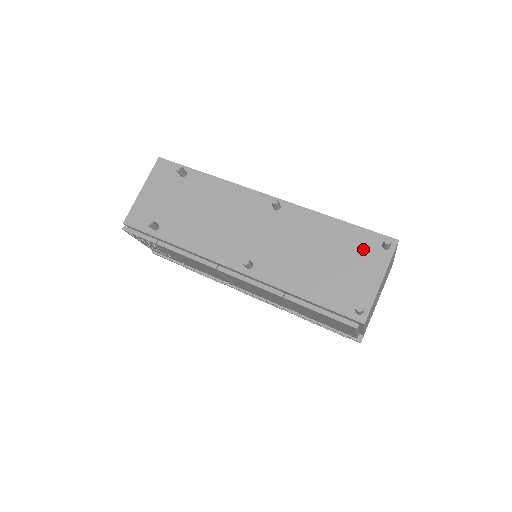
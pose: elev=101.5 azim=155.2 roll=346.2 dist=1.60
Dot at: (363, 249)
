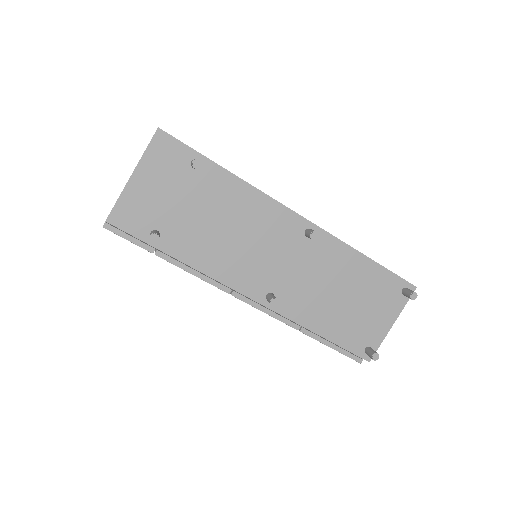
Dot at: (384, 292)
